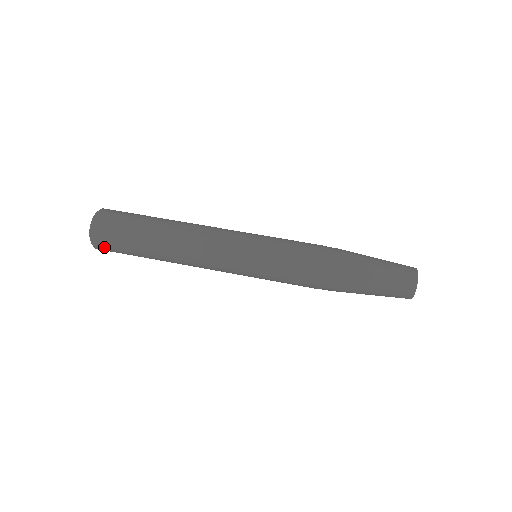
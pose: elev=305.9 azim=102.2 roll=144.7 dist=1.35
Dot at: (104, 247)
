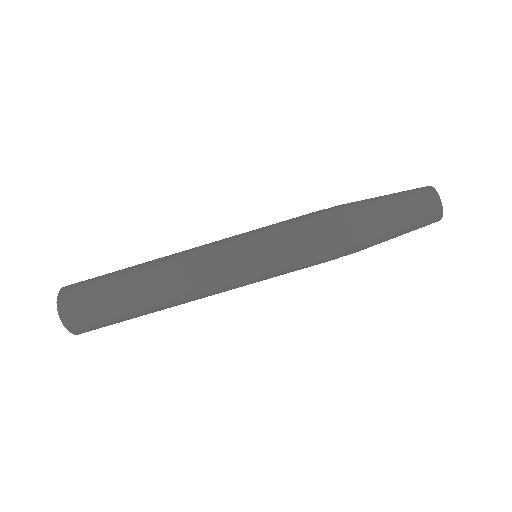
Dot at: (84, 327)
